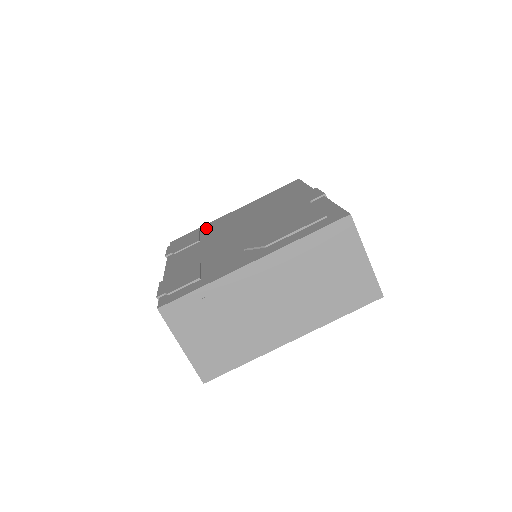
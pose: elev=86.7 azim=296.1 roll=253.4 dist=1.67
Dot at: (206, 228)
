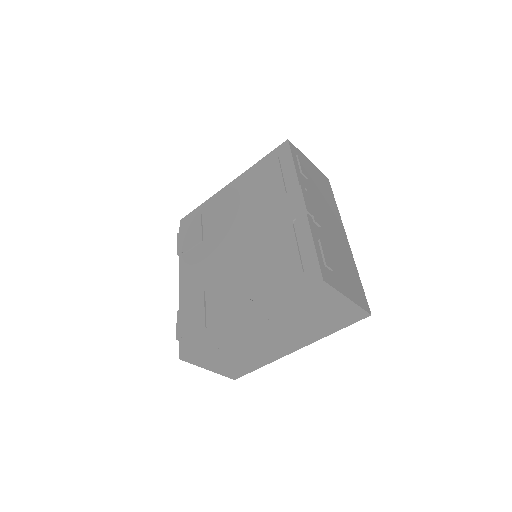
Dot at: (207, 211)
